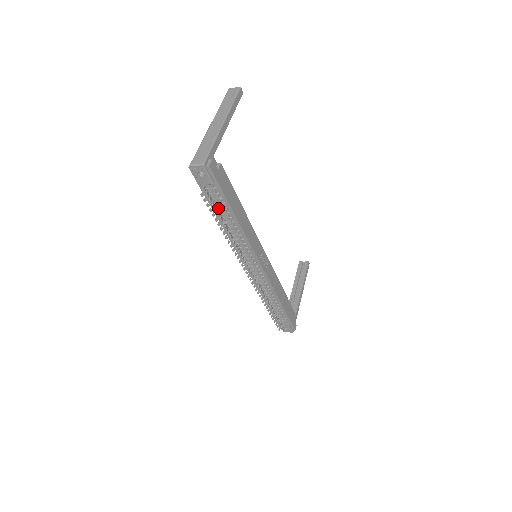
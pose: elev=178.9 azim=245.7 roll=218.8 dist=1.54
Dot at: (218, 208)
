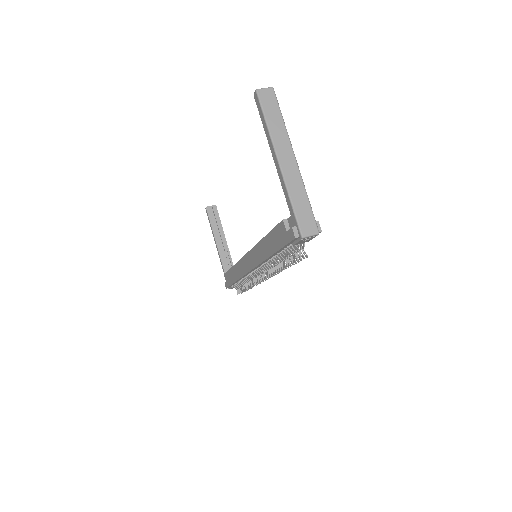
Dot at: (284, 251)
